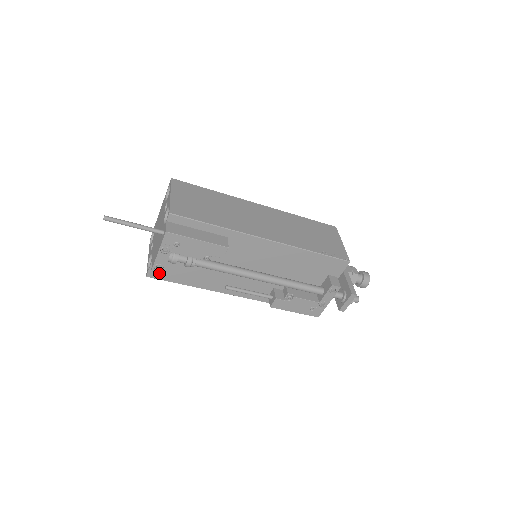
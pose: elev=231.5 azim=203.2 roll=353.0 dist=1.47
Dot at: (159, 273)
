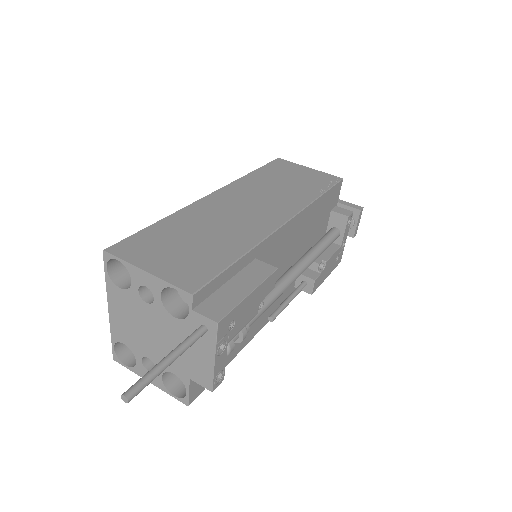
Dot at: (200, 385)
